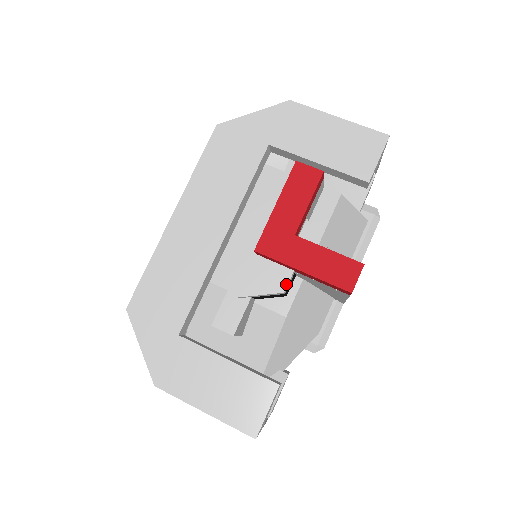
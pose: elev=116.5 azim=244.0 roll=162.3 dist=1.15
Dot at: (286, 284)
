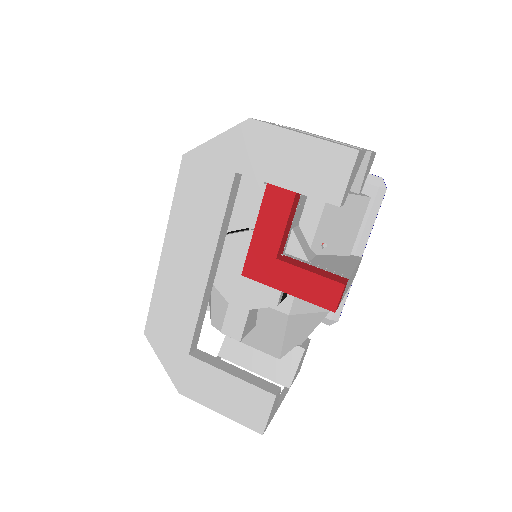
Dot at: (277, 298)
